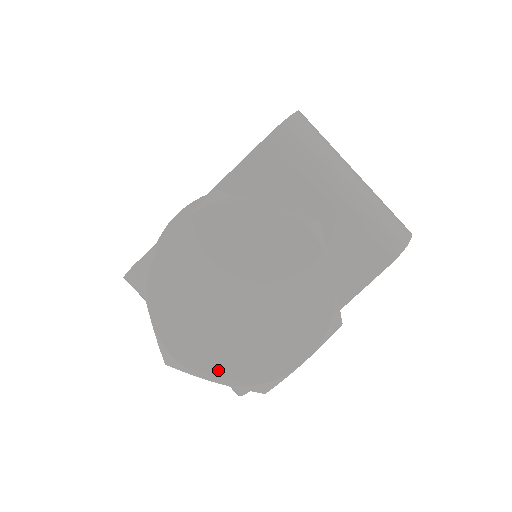
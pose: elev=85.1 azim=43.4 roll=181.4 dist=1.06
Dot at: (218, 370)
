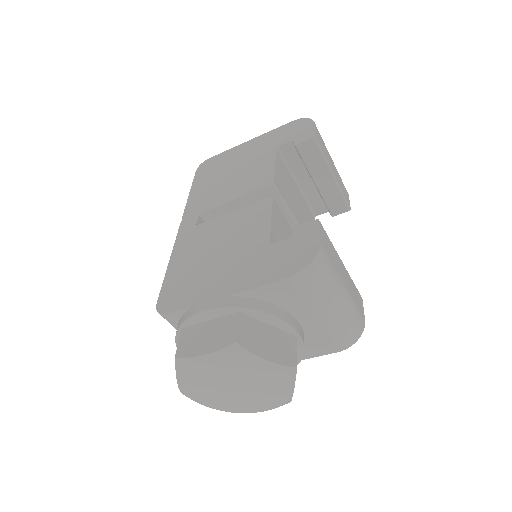
Dot at: (212, 404)
